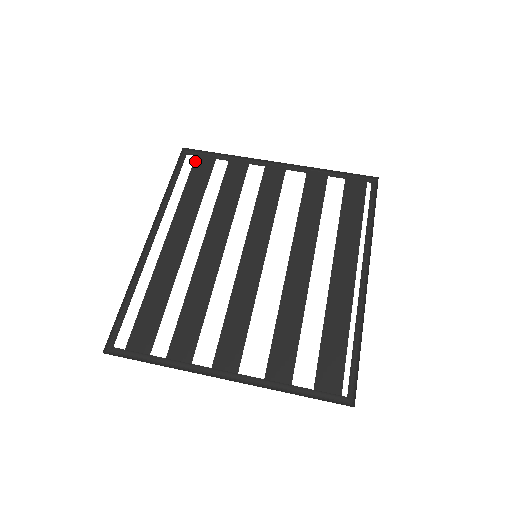
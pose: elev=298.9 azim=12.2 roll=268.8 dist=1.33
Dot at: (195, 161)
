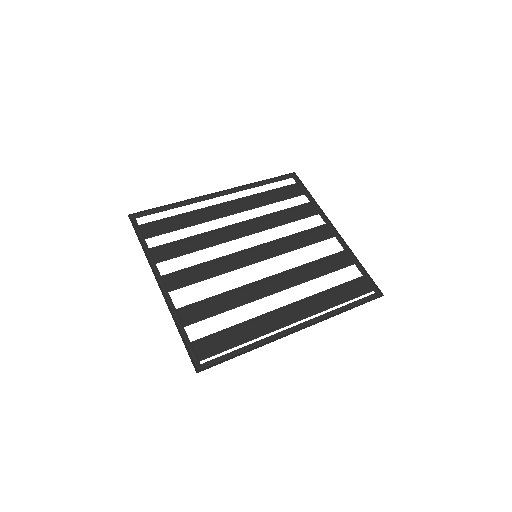
Dot at: (292, 185)
